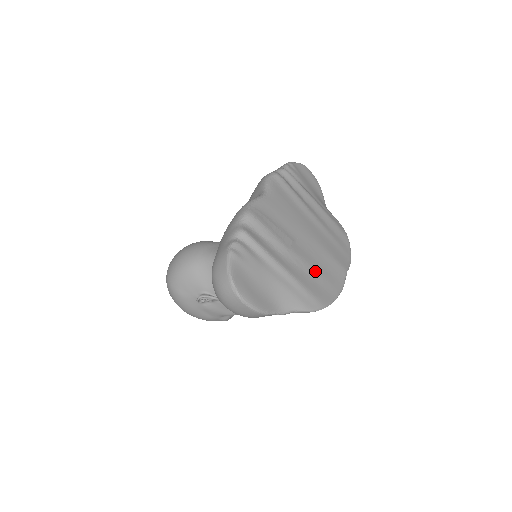
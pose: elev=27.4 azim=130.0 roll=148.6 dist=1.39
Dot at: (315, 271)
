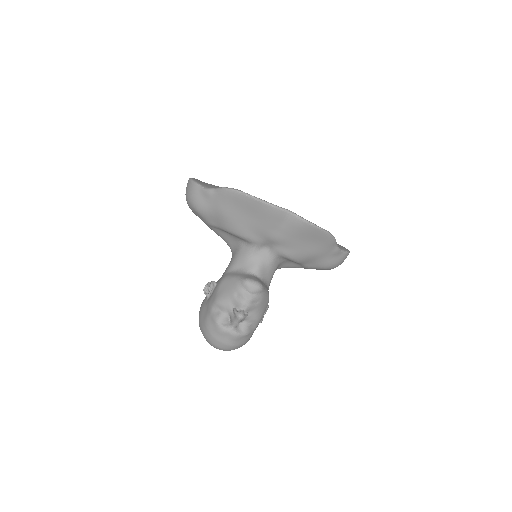
Dot at: occluded
